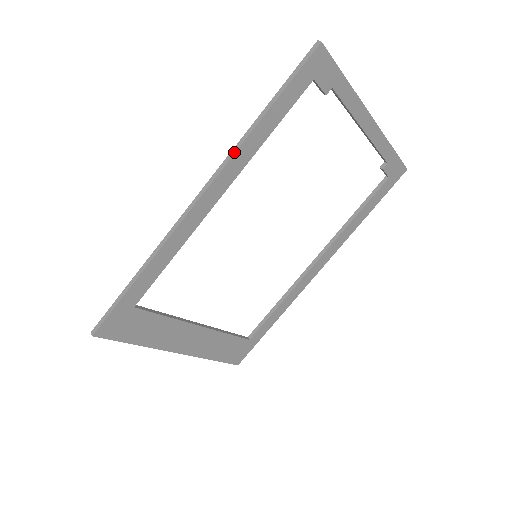
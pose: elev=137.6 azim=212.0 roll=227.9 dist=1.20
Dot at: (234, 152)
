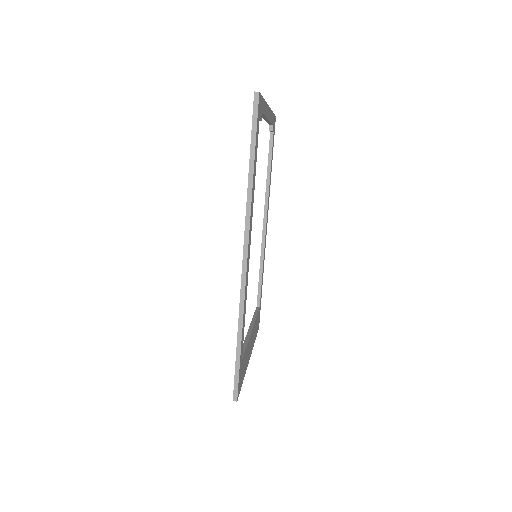
Dot at: (250, 210)
